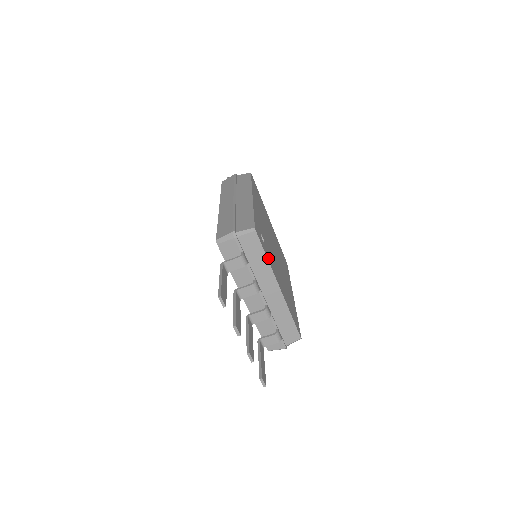
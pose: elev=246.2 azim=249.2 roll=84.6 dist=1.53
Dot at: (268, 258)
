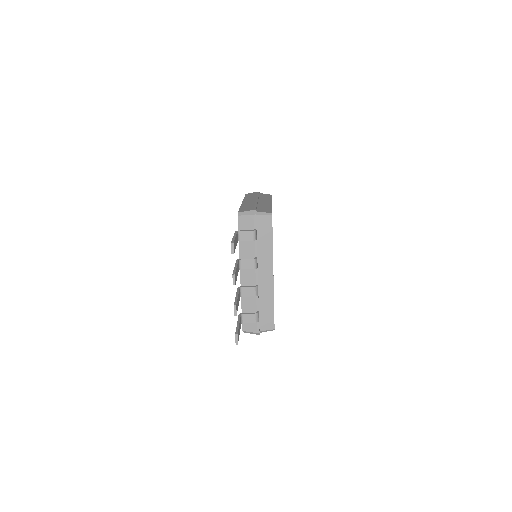
Dot at: occluded
